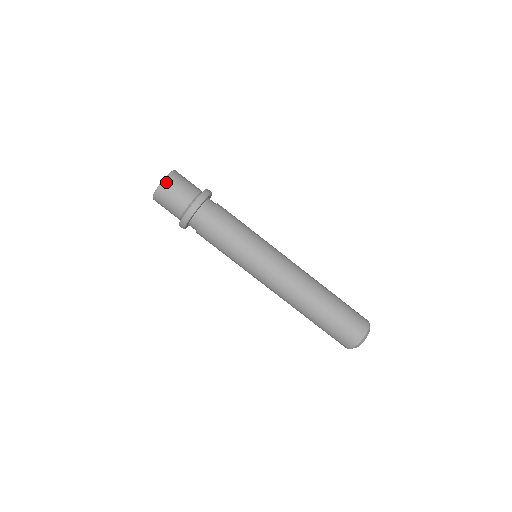
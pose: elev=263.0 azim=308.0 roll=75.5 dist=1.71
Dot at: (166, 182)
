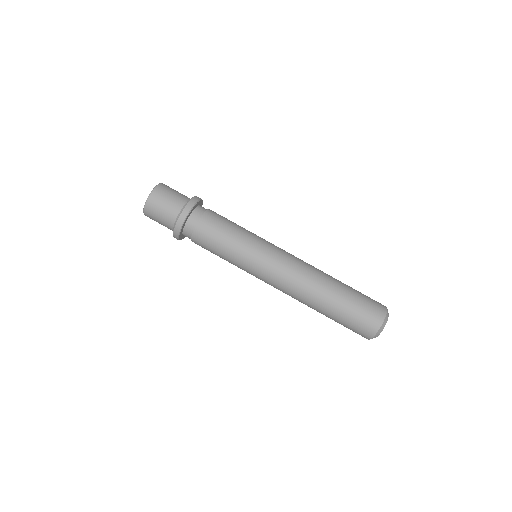
Dot at: (153, 196)
